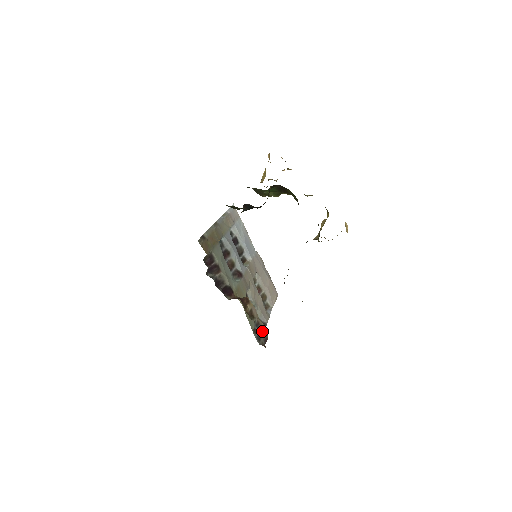
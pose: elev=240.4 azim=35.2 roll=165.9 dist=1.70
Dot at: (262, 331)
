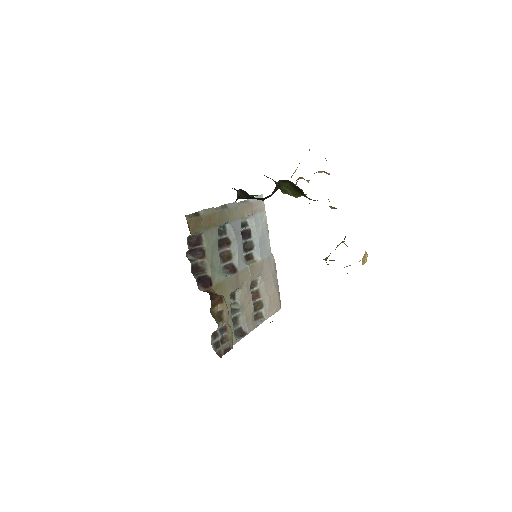
Dot at: (227, 339)
